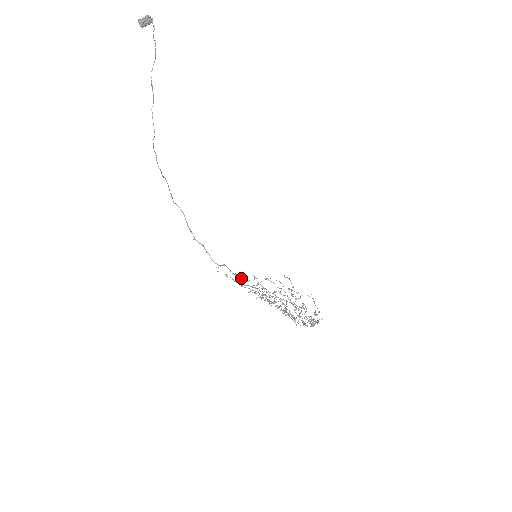
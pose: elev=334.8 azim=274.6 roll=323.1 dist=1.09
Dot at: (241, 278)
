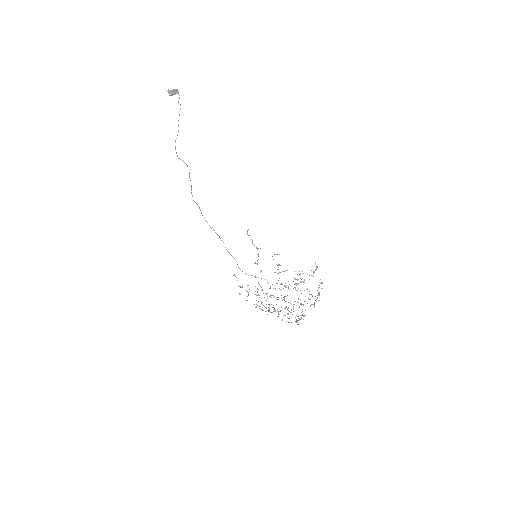
Dot at: occluded
